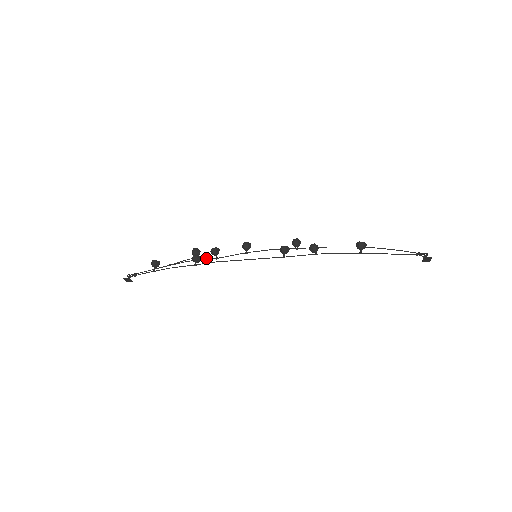
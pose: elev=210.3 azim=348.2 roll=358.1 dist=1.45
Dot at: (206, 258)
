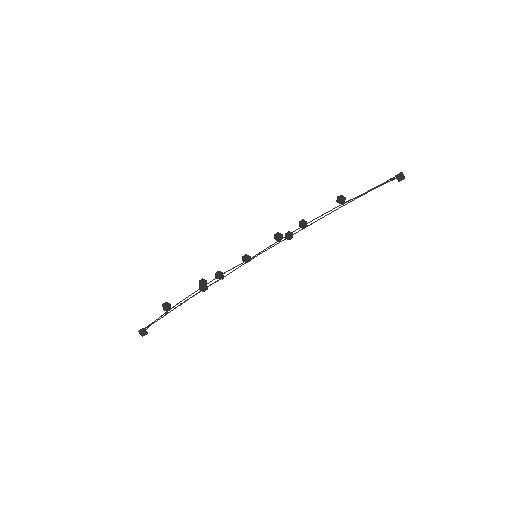
Dot at: (213, 283)
